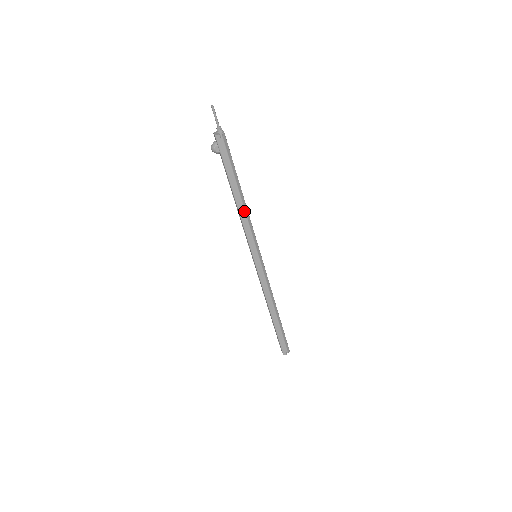
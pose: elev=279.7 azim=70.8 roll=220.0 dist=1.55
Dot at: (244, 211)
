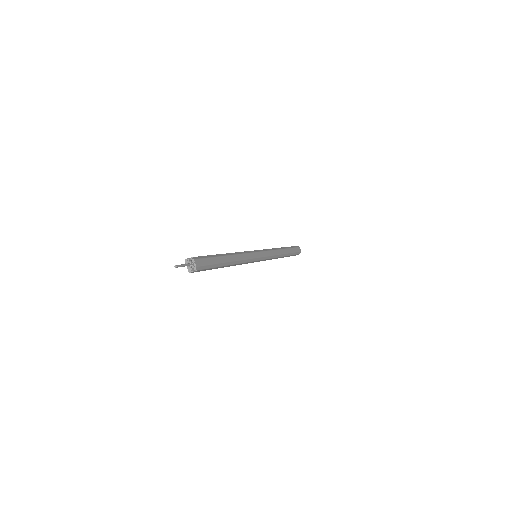
Dot at: (236, 264)
